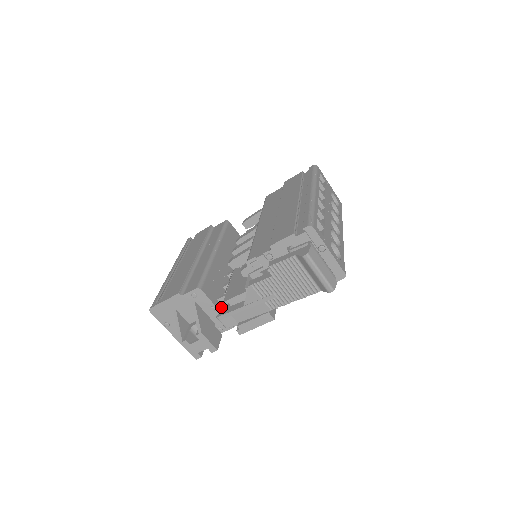
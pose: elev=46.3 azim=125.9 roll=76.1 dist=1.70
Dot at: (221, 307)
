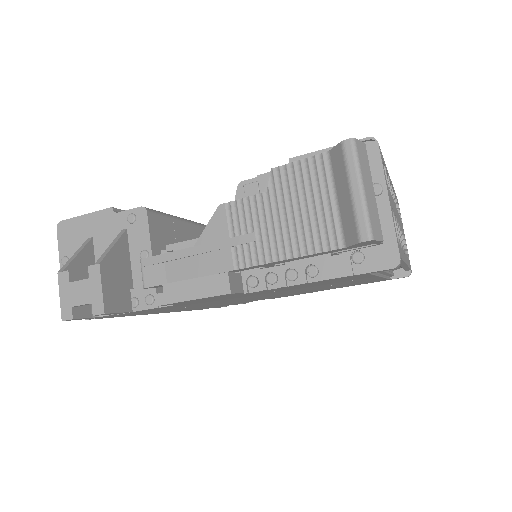
Dot at: occluded
